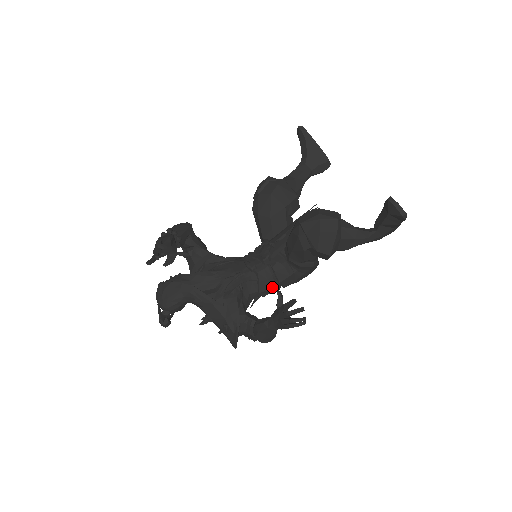
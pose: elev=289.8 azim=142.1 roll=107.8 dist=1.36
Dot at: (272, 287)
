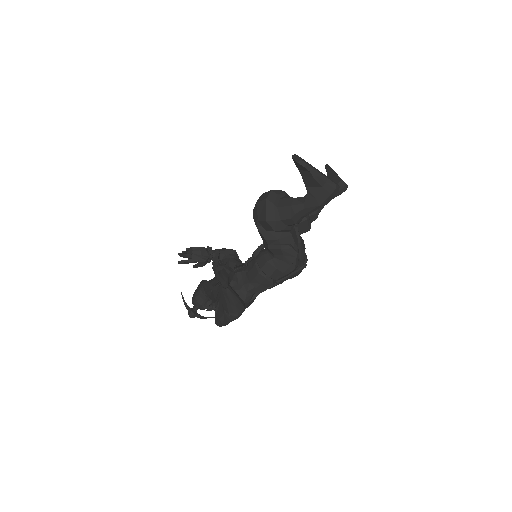
Dot at: (256, 275)
